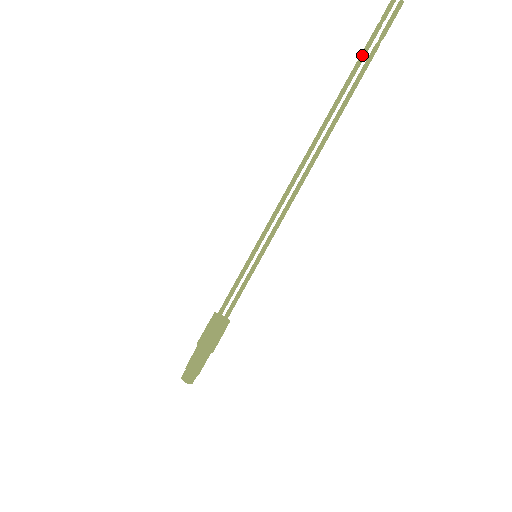
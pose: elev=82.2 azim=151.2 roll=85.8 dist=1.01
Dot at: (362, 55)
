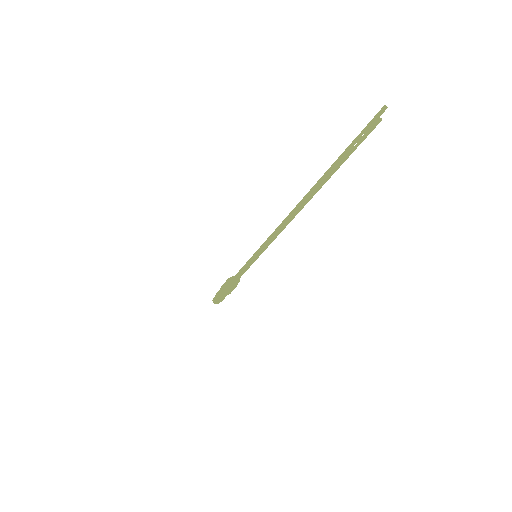
Dot at: (342, 158)
